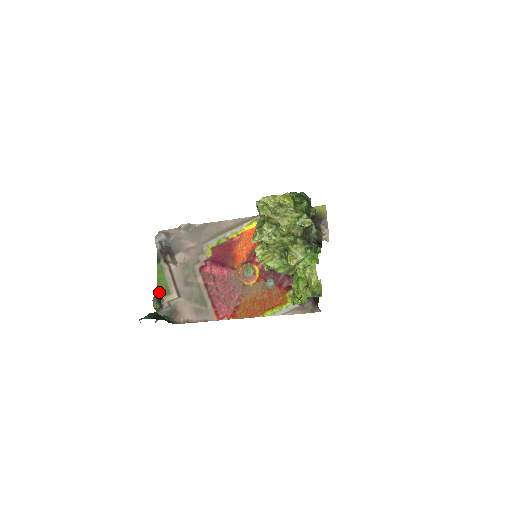
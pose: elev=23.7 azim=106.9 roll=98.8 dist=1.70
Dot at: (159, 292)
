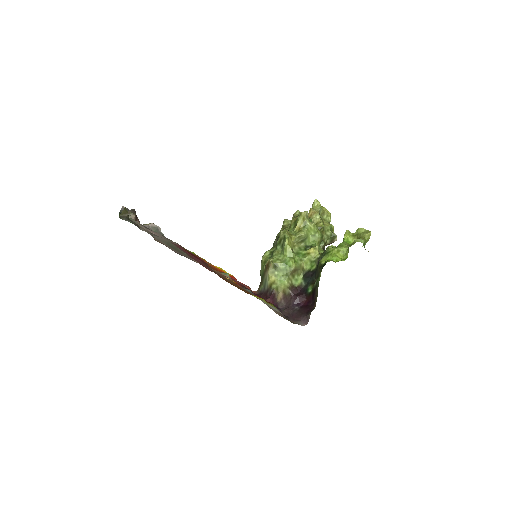
Dot at: occluded
